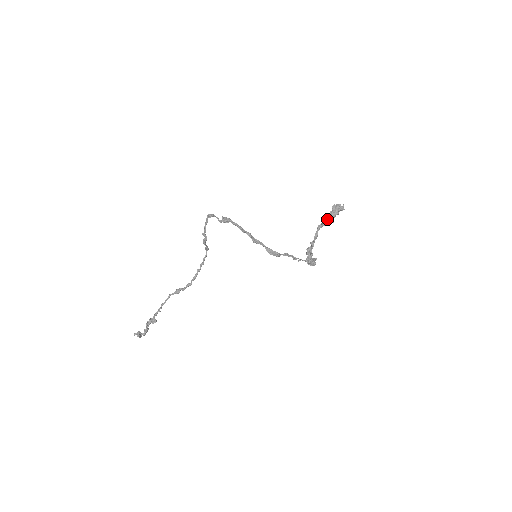
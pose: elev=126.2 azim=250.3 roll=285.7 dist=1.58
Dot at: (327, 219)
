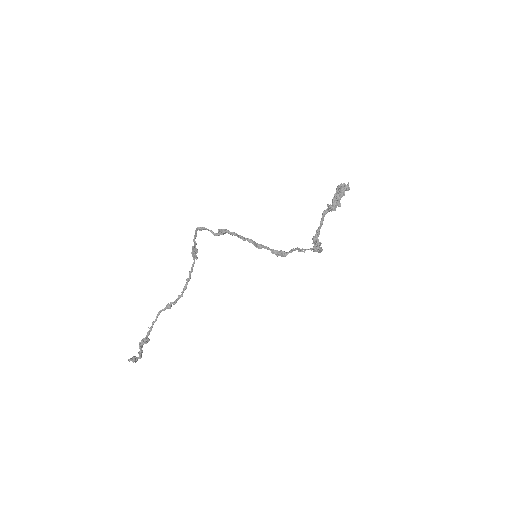
Dot at: (333, 204)
